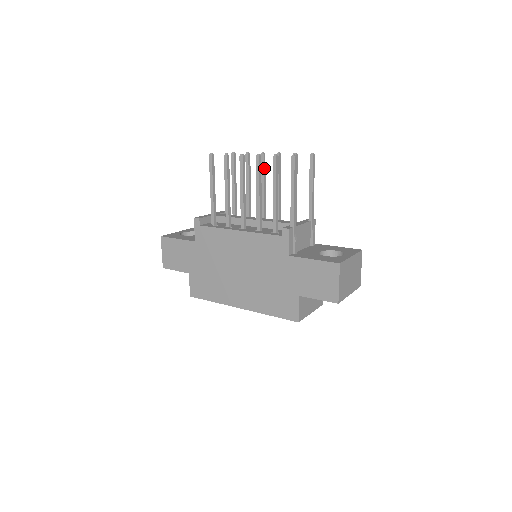
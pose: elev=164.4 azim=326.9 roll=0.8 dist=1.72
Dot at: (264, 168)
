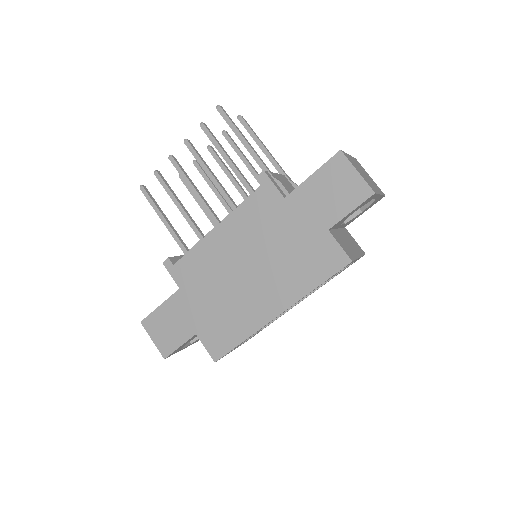
Dot at: (205, 173)
